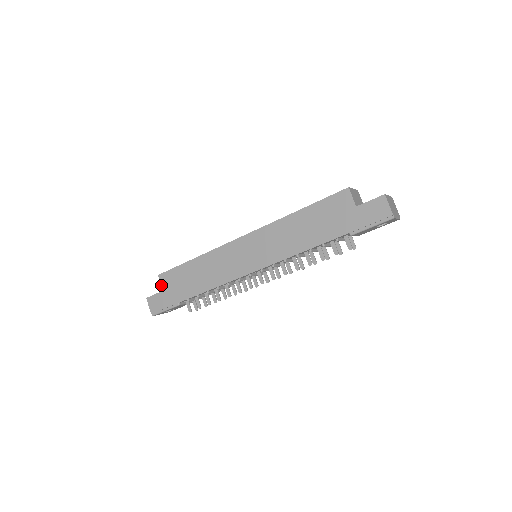
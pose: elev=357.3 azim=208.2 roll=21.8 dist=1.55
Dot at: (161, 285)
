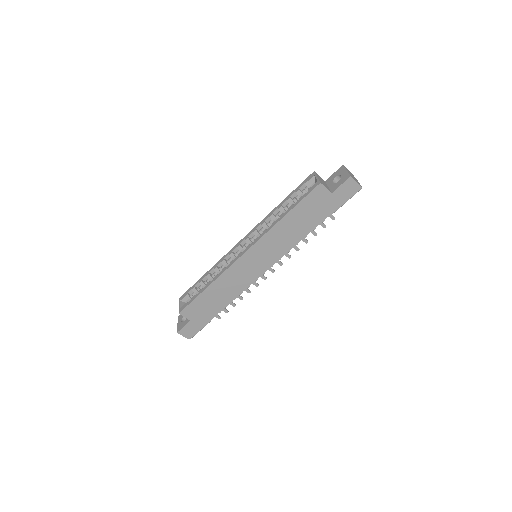
Dot at: occluded
